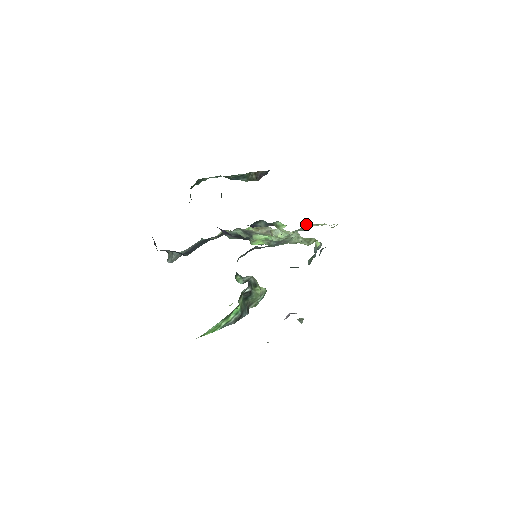
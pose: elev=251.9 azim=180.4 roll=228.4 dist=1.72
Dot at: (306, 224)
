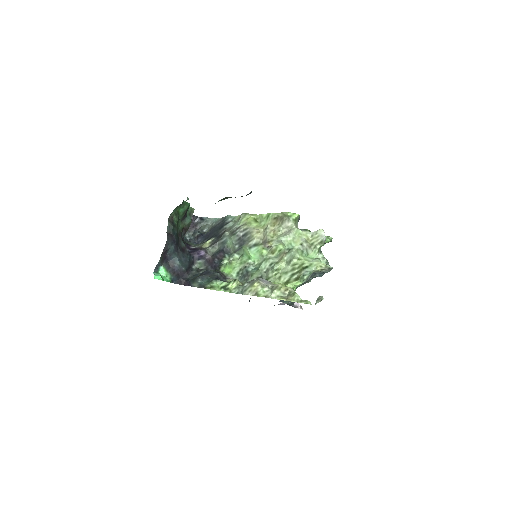
Dot at: (255, 283)
